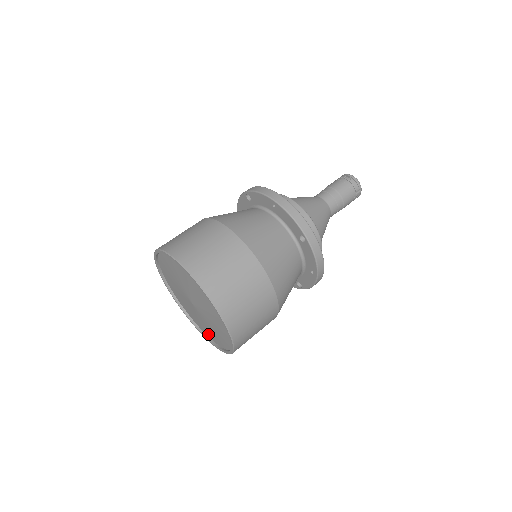
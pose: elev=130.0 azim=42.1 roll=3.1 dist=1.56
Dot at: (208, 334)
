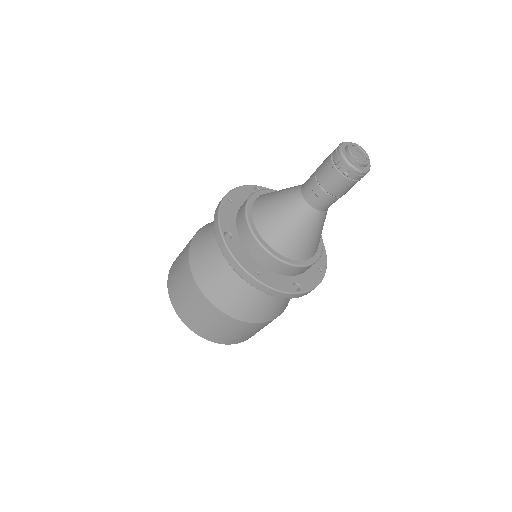
Dot at: occluded
